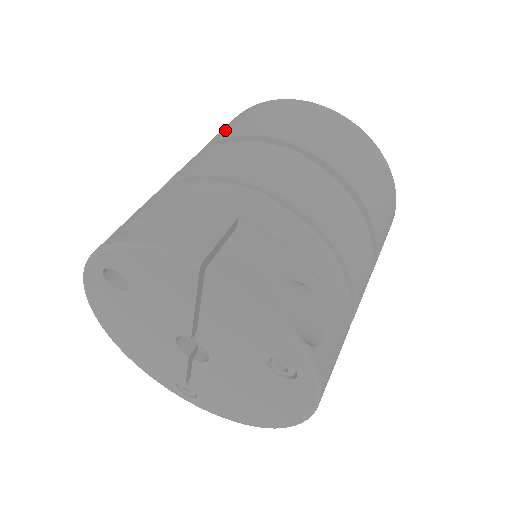
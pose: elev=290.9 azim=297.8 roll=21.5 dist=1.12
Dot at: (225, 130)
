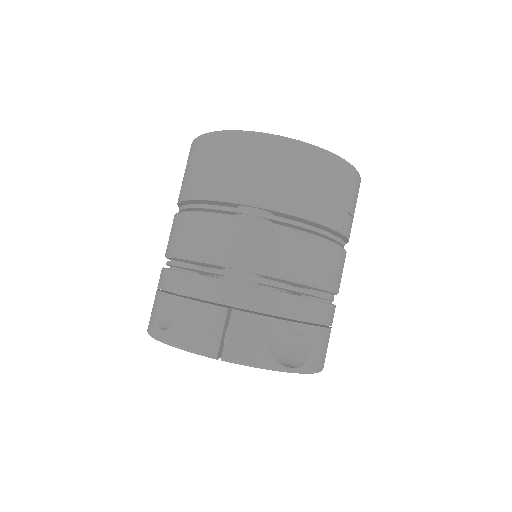
Dot at: (192, 179)
